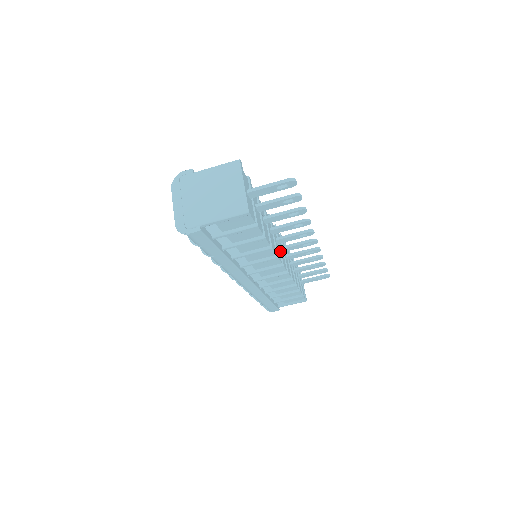
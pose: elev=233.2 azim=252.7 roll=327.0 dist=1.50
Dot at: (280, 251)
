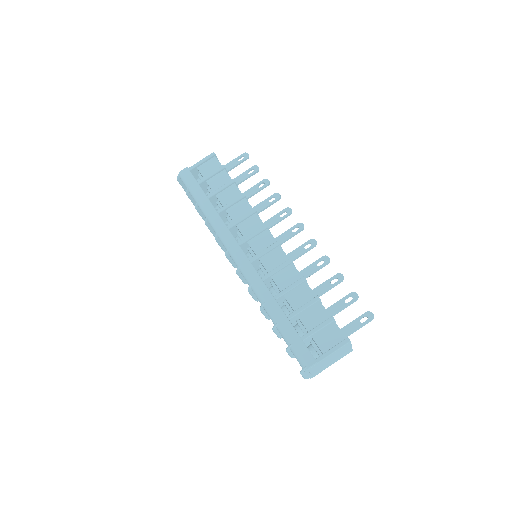
Dot at: occluded
